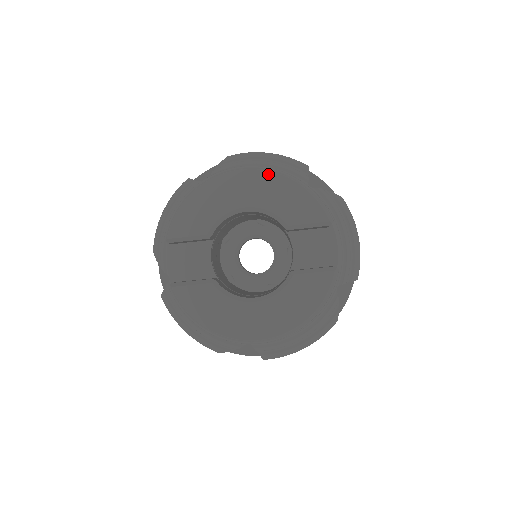
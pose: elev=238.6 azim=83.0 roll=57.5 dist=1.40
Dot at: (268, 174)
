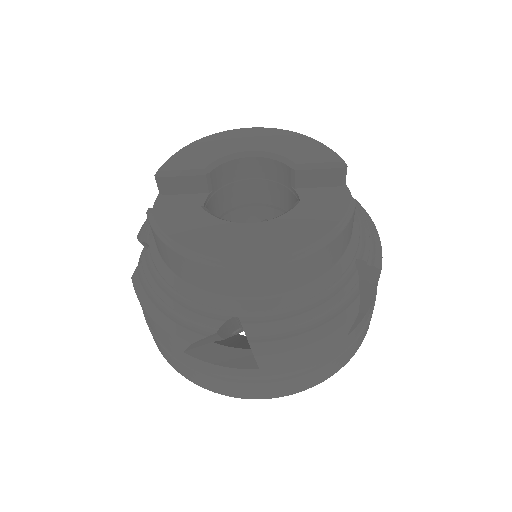
Dot at: (277, 130)
